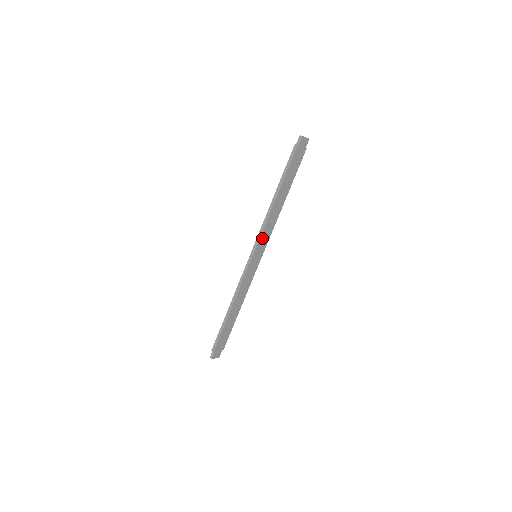
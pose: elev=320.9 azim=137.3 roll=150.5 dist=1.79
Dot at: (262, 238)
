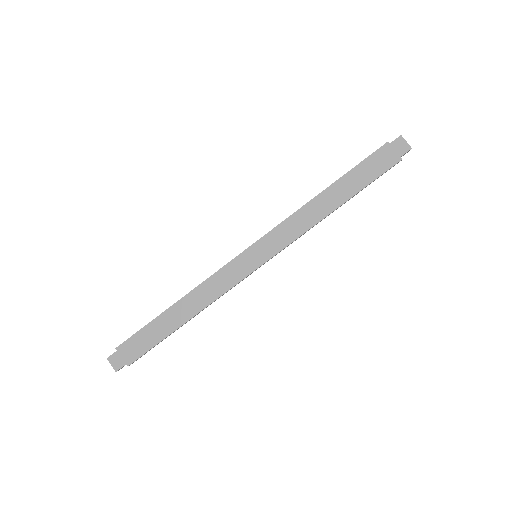
Dot at: (277, 233)
